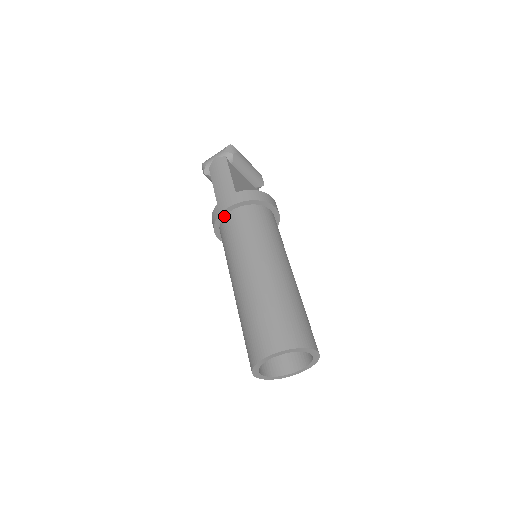
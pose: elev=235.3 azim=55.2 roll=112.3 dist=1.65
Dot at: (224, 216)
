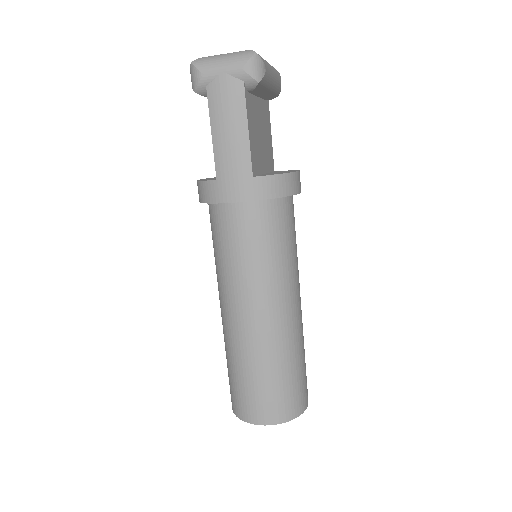
Dot at: occluded
